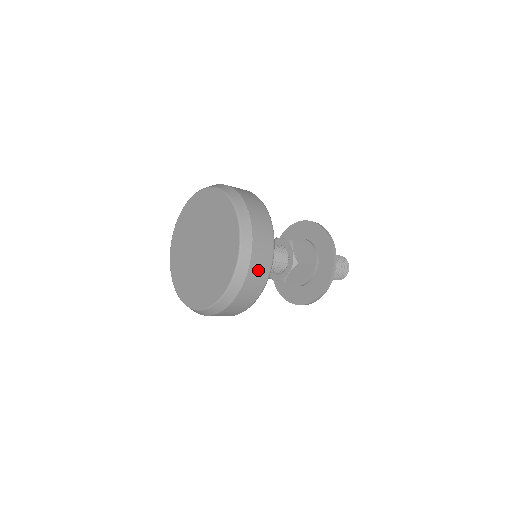
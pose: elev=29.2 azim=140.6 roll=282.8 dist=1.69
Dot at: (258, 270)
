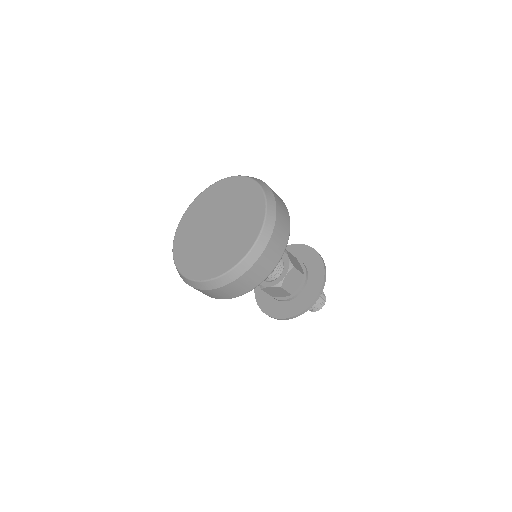
Dot at: (280, 234)
